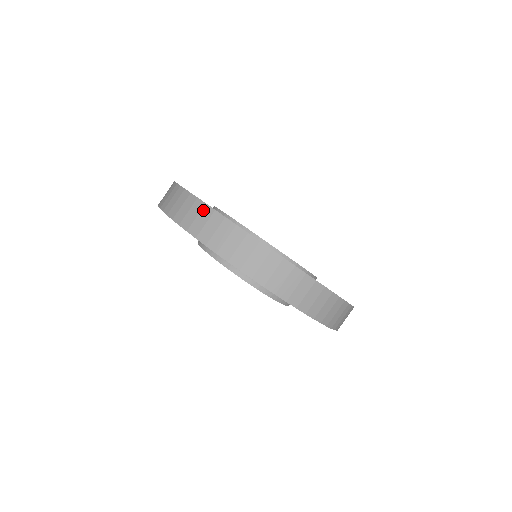
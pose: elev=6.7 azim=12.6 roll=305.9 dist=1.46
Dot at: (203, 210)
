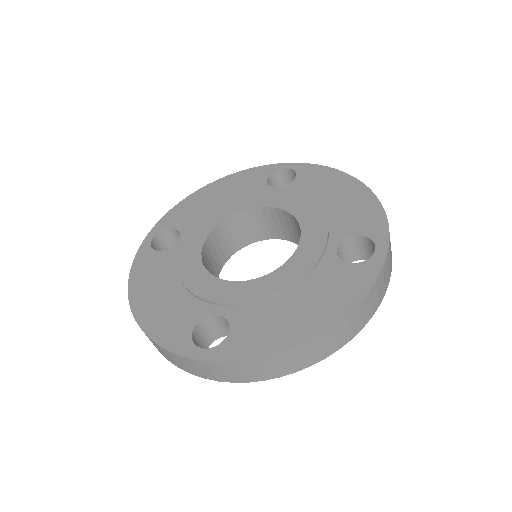
Dot at: (275, 360)
